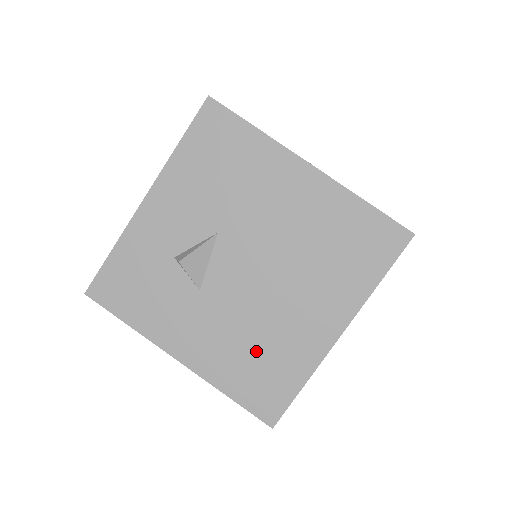
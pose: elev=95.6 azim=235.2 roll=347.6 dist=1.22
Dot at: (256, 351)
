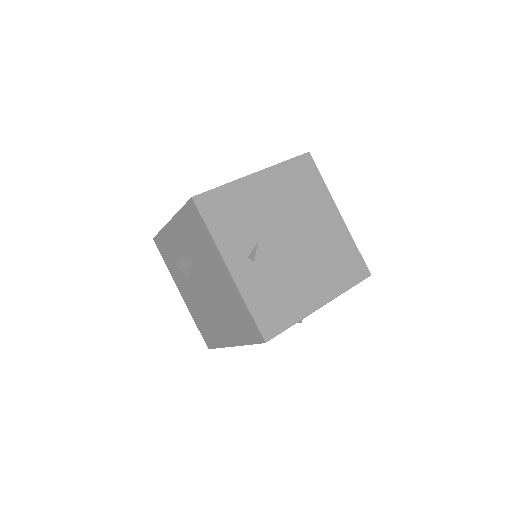
Dot at: (205, 319)
